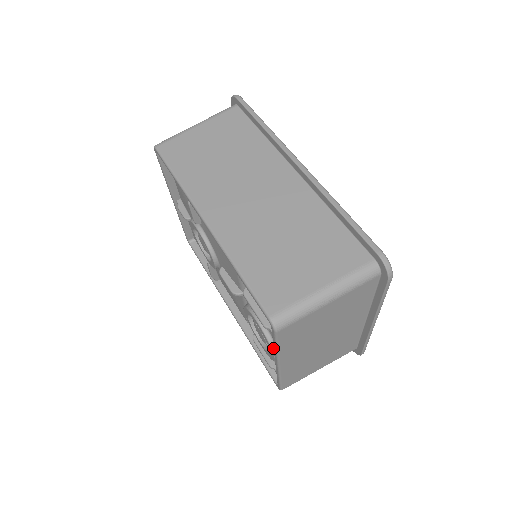
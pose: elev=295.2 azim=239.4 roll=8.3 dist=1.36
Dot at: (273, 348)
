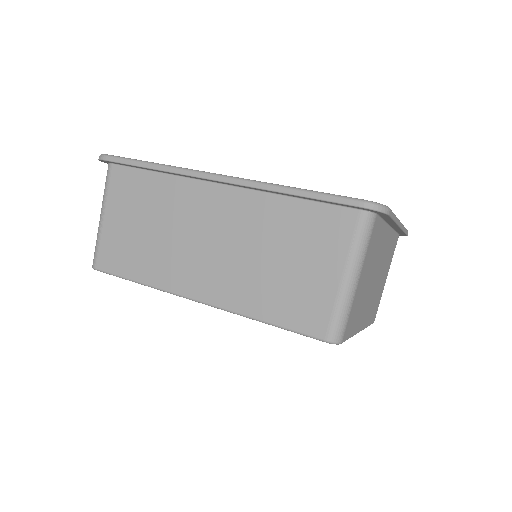
Dot at: occluded
